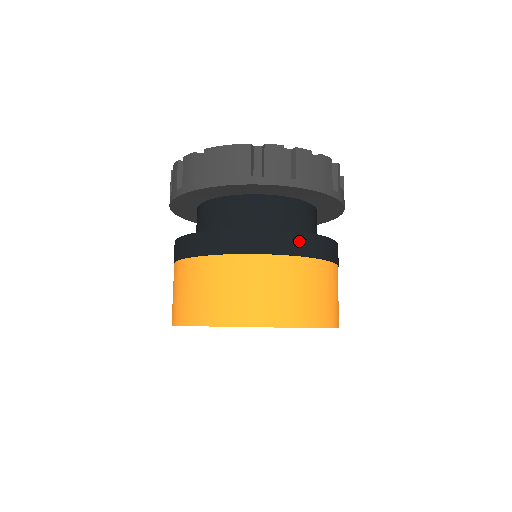
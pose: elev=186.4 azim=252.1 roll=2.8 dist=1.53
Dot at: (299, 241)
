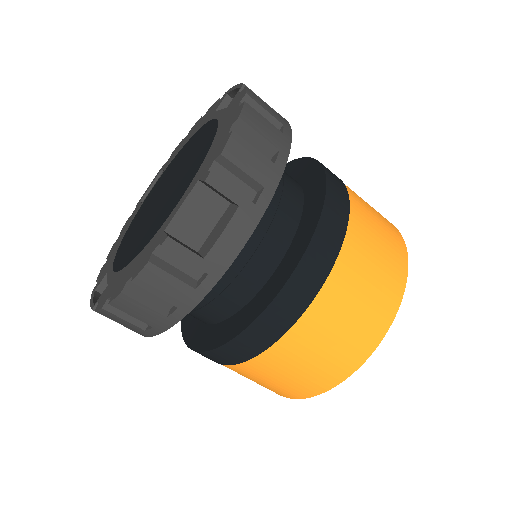
Dot at: (231, 352)
